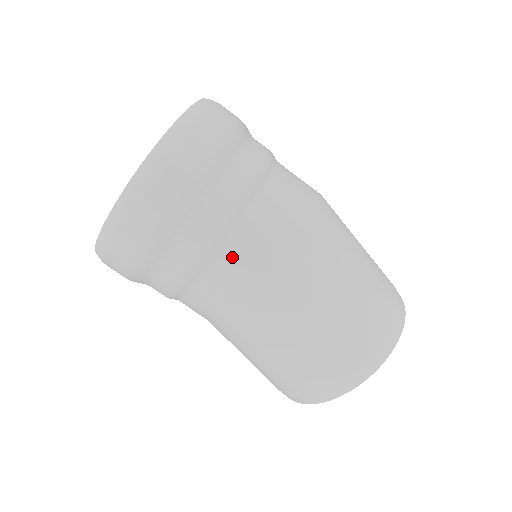
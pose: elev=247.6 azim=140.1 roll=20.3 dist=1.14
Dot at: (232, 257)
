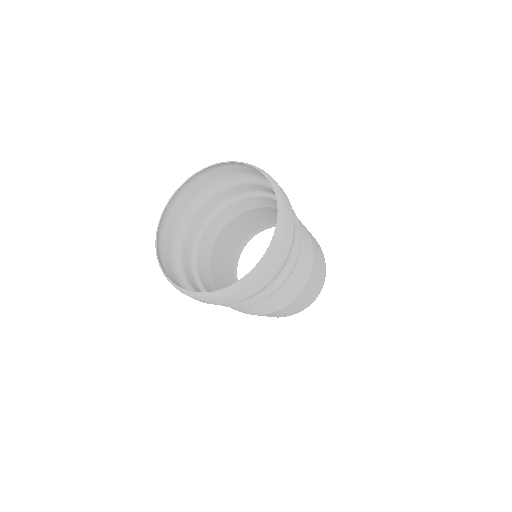
Dot at: occluded
